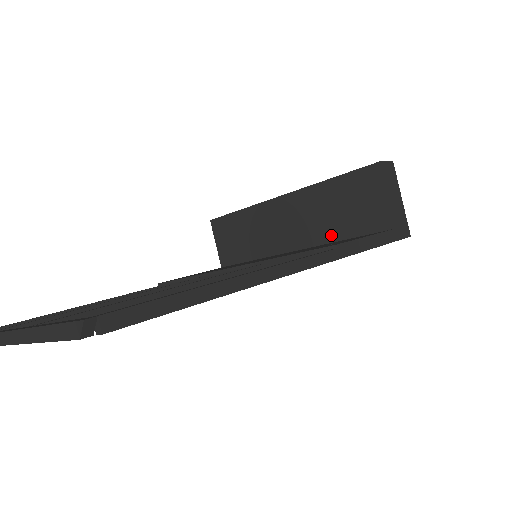
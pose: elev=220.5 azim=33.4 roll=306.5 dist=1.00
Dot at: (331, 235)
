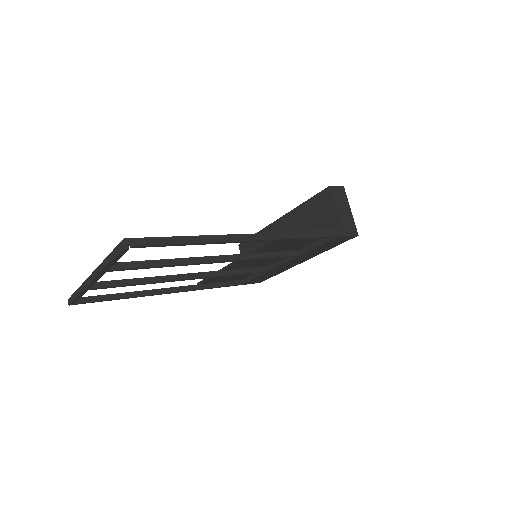
Dot at: occluded
